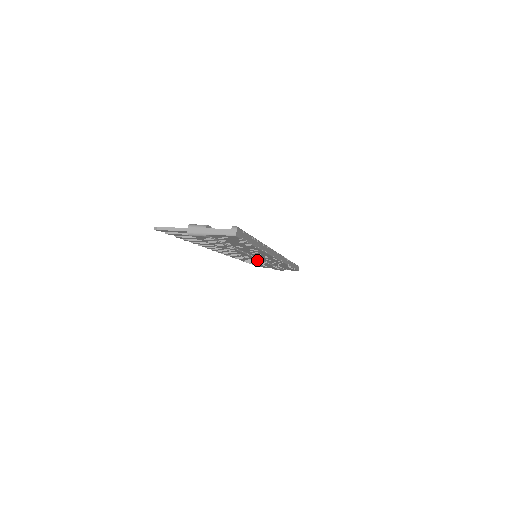
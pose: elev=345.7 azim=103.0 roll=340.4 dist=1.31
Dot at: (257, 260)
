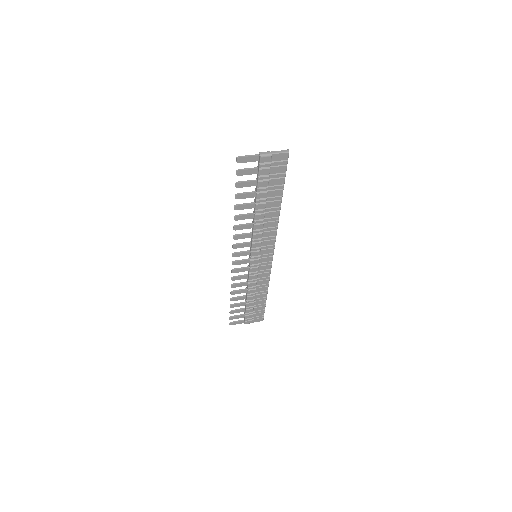
Dot at: (256, 262)
